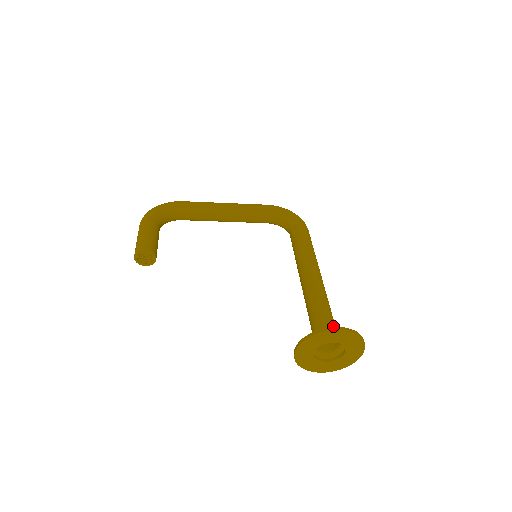
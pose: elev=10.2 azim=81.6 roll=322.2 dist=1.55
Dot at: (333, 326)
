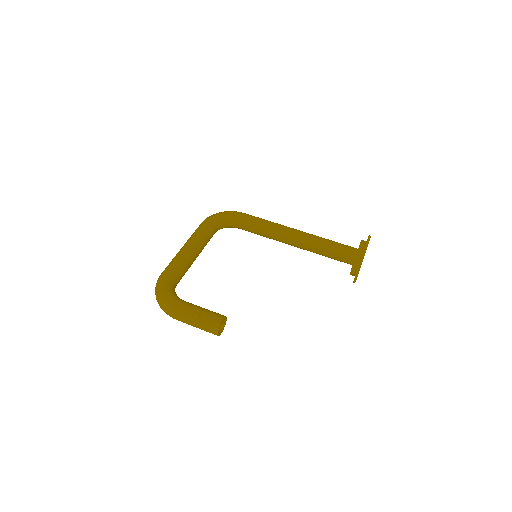
Dot at: (349, 246)
